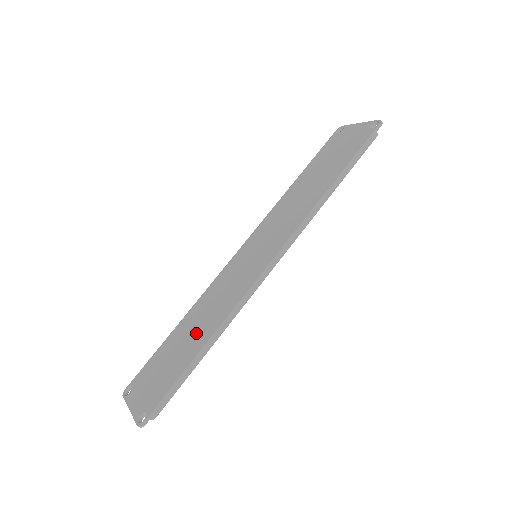
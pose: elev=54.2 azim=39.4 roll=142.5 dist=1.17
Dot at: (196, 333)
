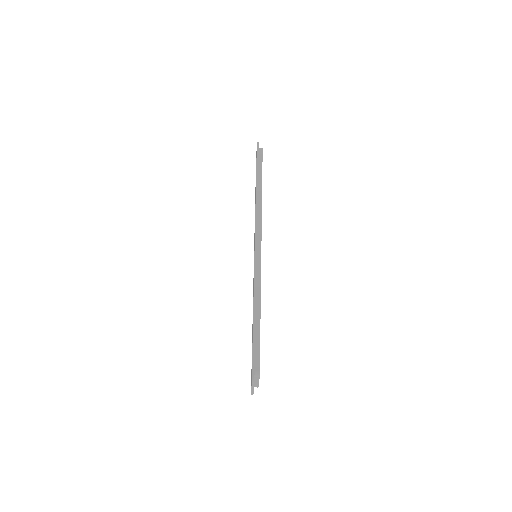
Dot at: occluded
